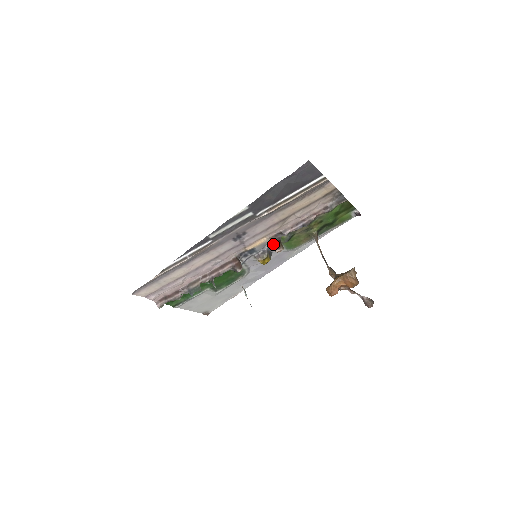
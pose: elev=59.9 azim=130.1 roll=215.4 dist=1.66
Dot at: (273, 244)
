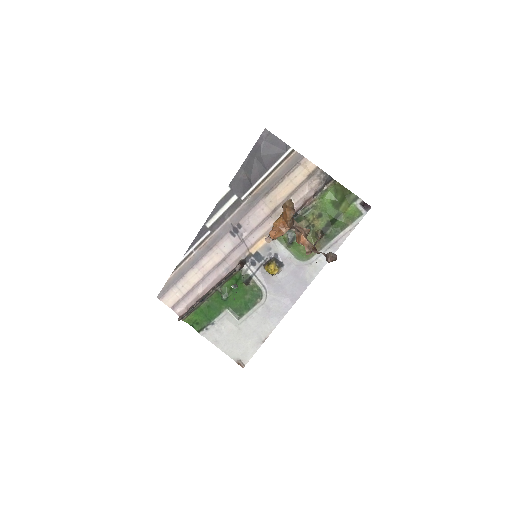
Dot at: occluded
